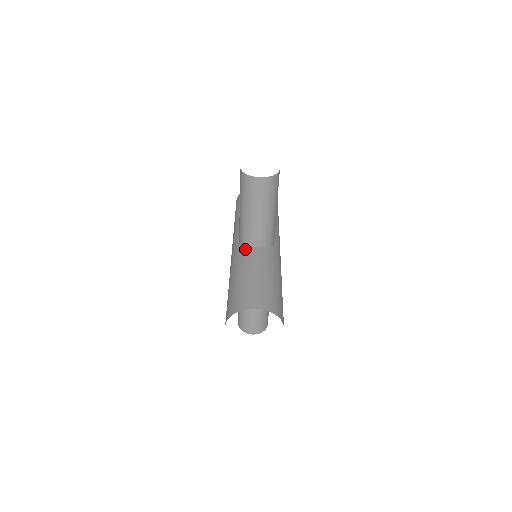
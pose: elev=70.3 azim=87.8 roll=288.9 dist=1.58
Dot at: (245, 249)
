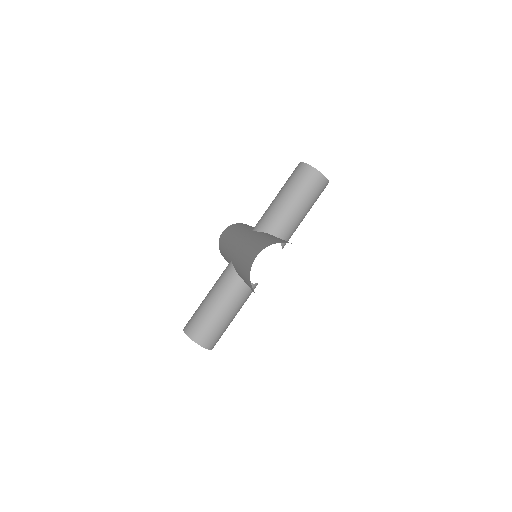
Dot at: (265, 232)
